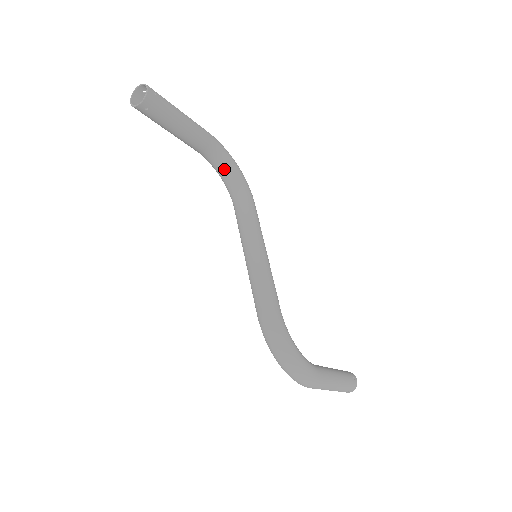
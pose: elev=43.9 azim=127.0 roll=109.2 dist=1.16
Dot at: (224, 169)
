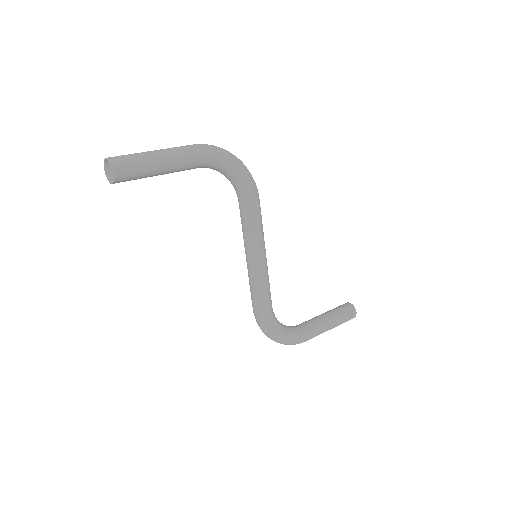
Dot at: (223, 174)
